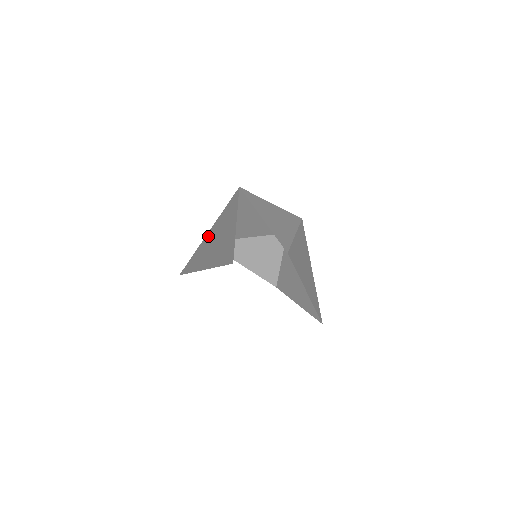
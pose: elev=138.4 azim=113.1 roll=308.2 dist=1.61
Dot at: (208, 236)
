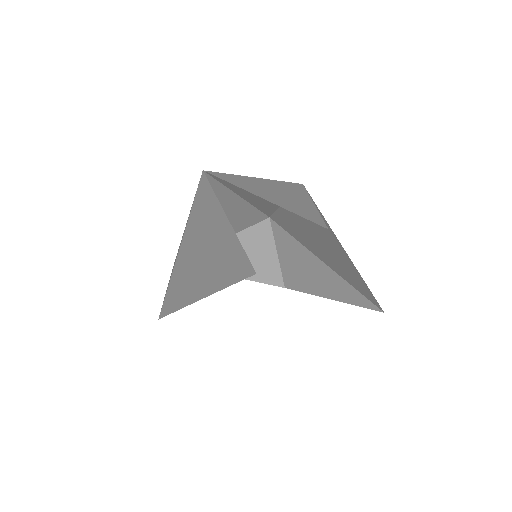
Dot at: (182, 252)
